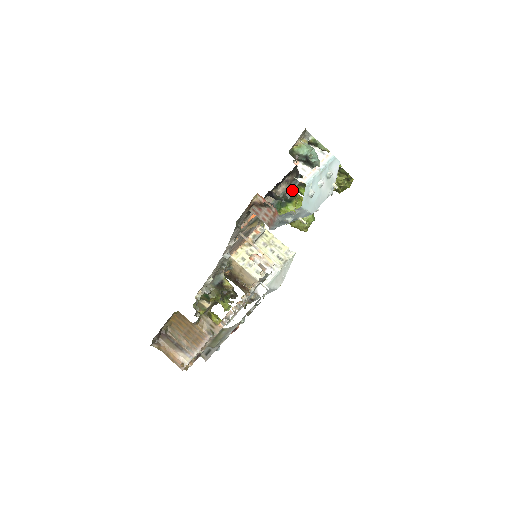
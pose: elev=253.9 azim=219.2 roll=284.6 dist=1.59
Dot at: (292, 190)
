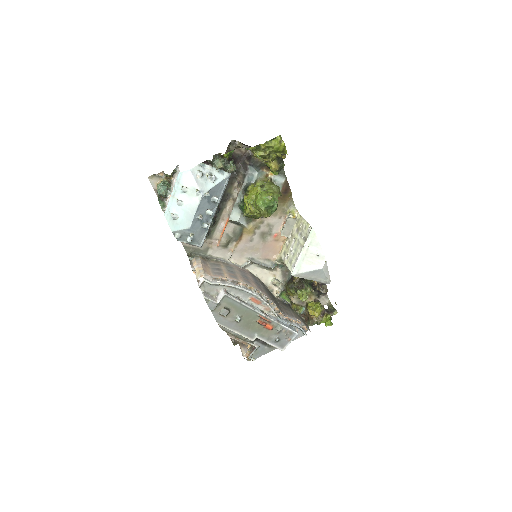
Dot at: (246, 187)
